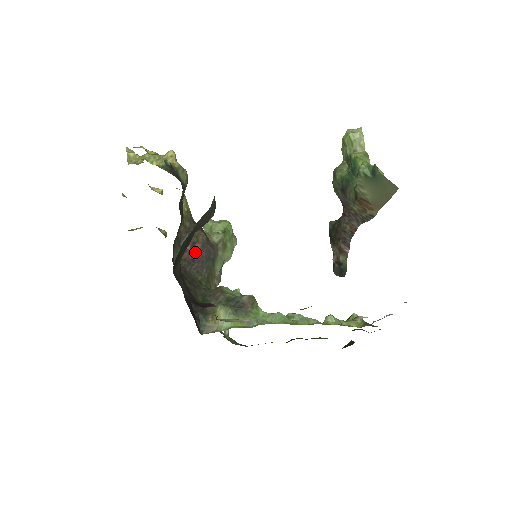
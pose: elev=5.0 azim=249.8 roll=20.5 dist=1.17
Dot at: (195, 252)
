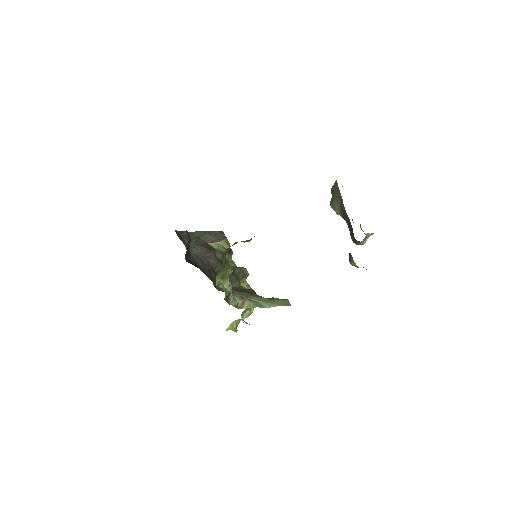
Dot at: occluded
